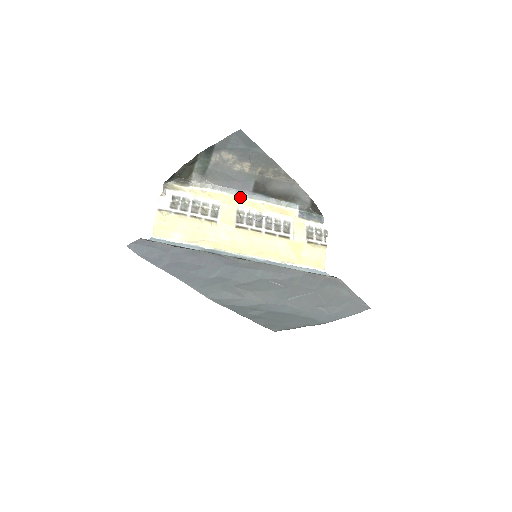
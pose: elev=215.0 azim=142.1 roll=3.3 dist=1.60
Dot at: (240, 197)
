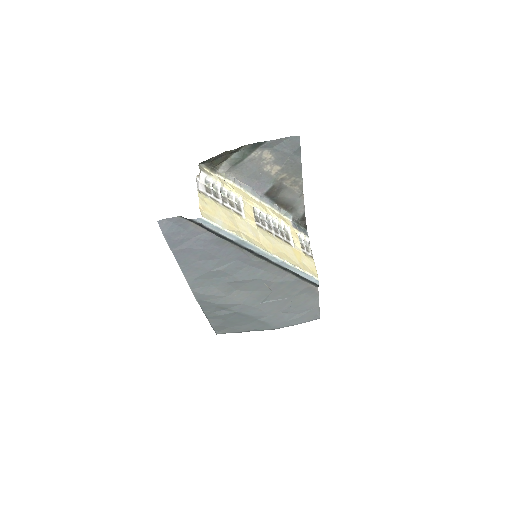
Dot at: (253, 196)
